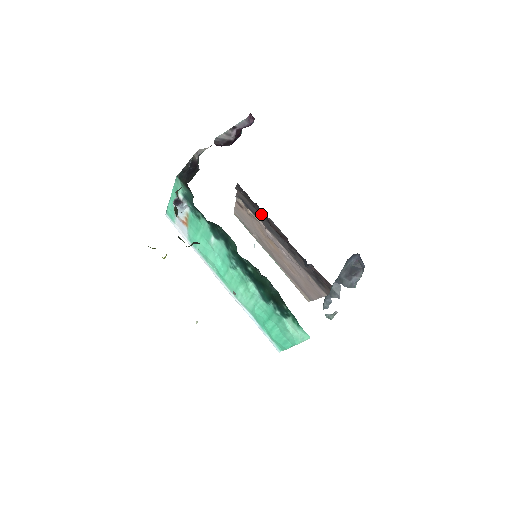
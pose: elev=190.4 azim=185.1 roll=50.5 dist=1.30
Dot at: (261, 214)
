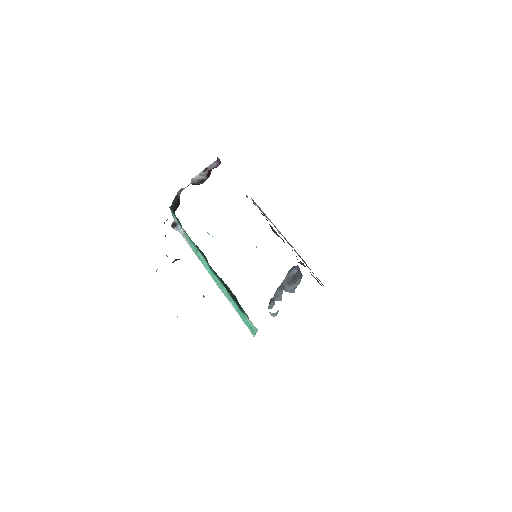
Dot at: occluded
